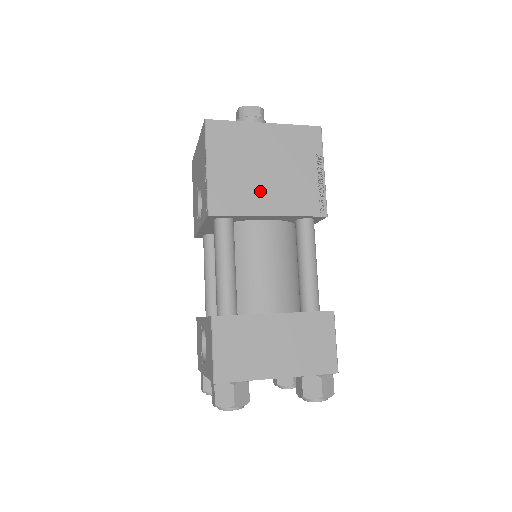
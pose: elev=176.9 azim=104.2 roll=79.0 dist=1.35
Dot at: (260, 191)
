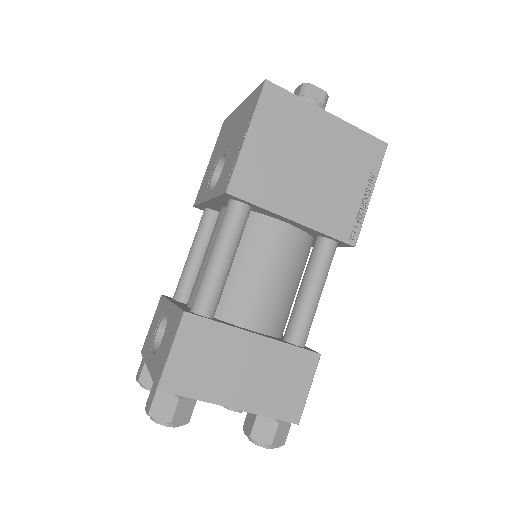
Dot at: (295, 189)
